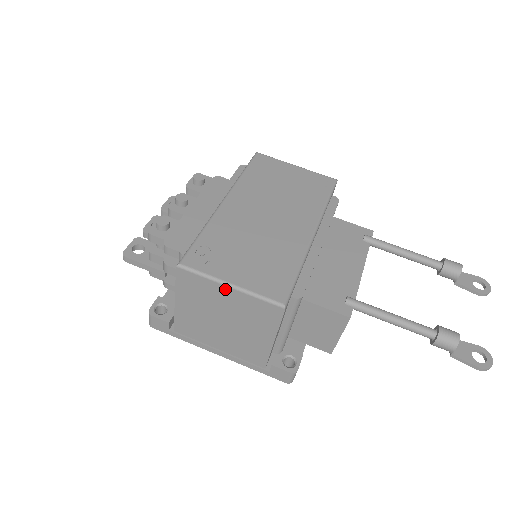
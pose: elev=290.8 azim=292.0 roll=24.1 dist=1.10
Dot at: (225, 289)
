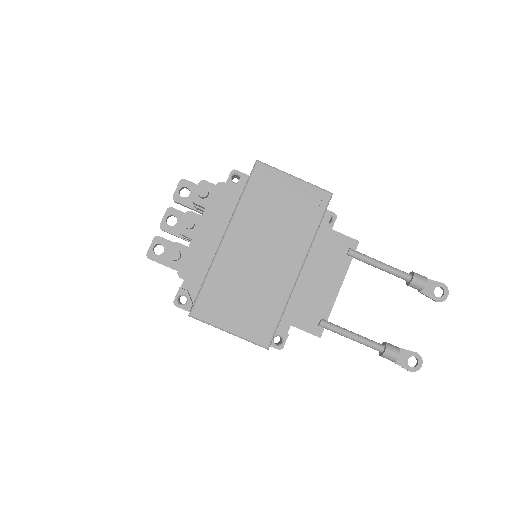
Dot at: (225, 331)
